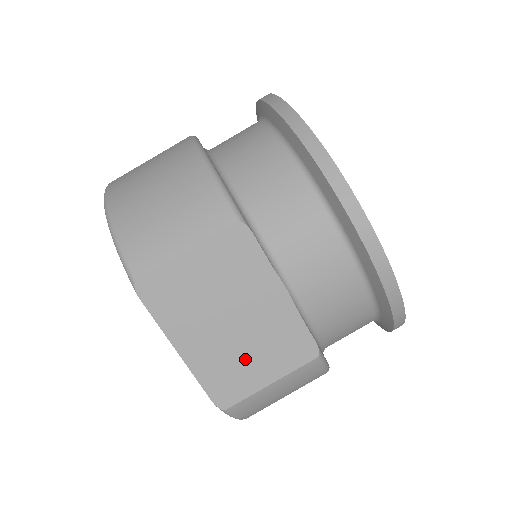
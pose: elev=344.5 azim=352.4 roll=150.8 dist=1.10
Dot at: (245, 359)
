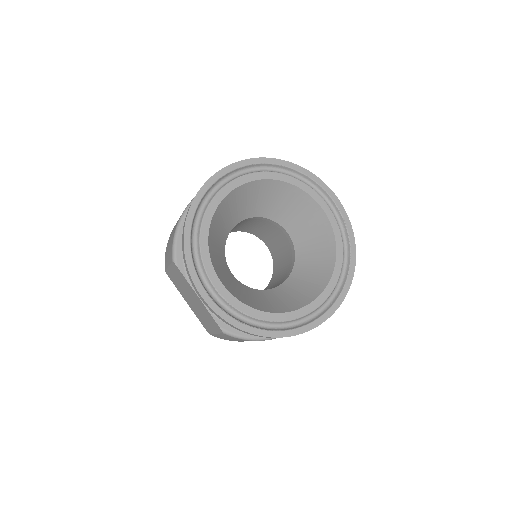
Dot at: (204, 318)
